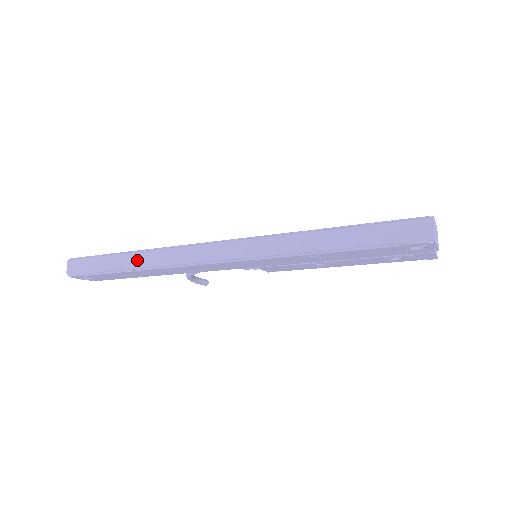
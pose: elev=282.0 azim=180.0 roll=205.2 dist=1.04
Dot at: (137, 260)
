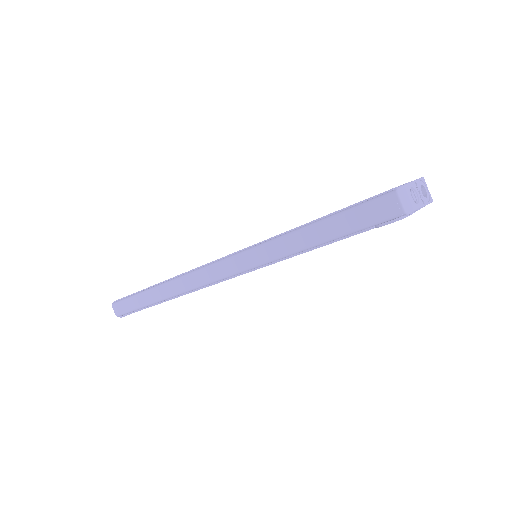
Dot at: (159, 294)
